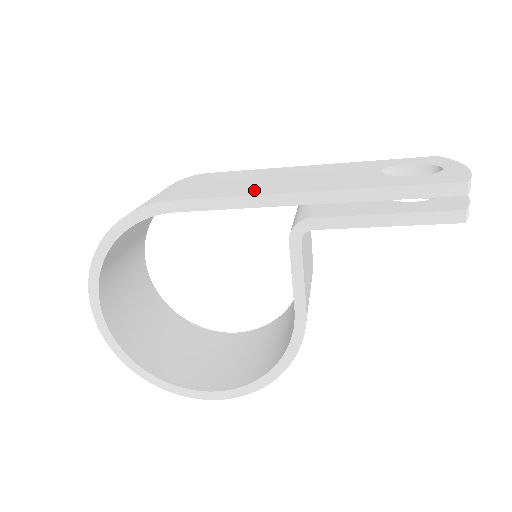
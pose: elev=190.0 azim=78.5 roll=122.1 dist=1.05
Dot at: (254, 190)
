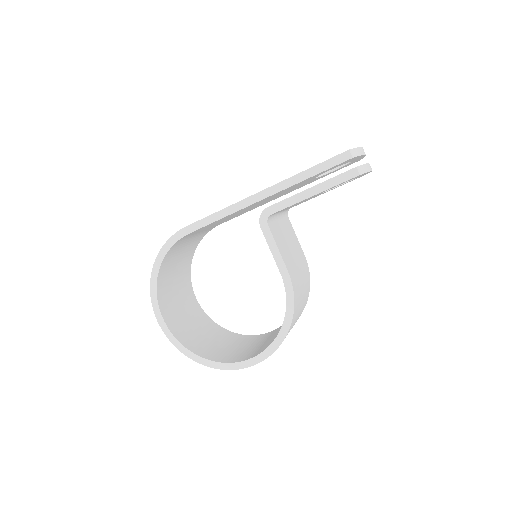
Dot at: occluded
